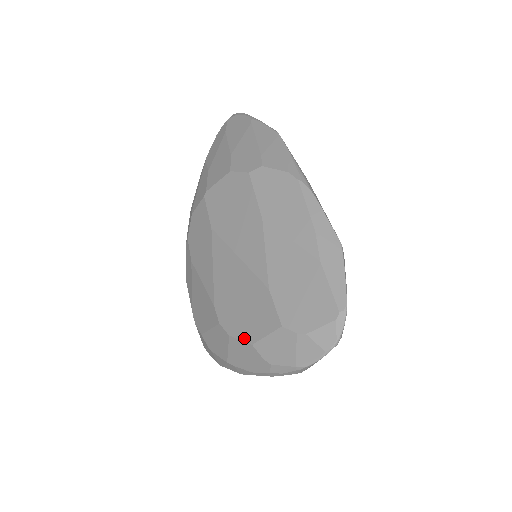
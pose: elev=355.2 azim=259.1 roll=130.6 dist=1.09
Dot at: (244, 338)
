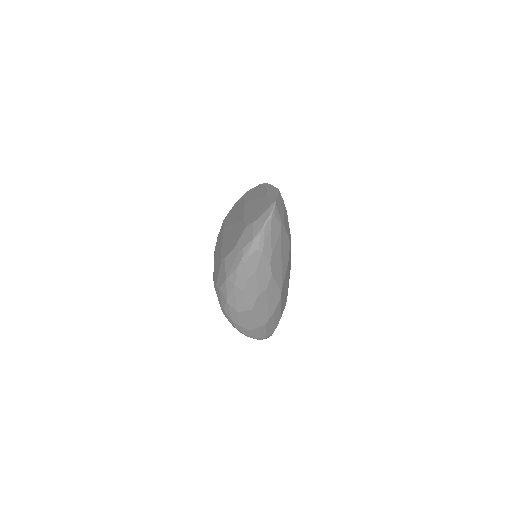
Dot at: (231, 250)
